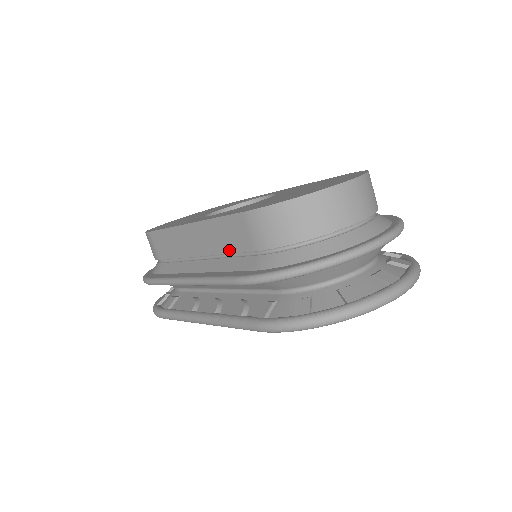
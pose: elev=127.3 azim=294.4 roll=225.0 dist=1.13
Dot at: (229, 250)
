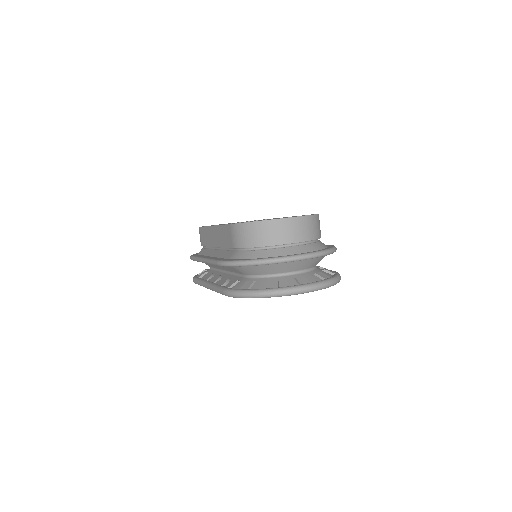
Dot at: (225, 245)
